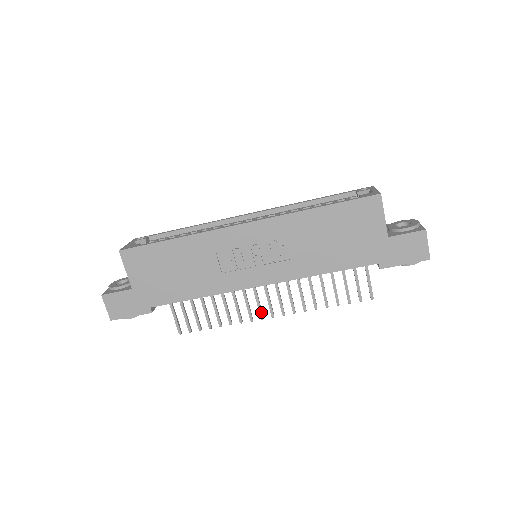
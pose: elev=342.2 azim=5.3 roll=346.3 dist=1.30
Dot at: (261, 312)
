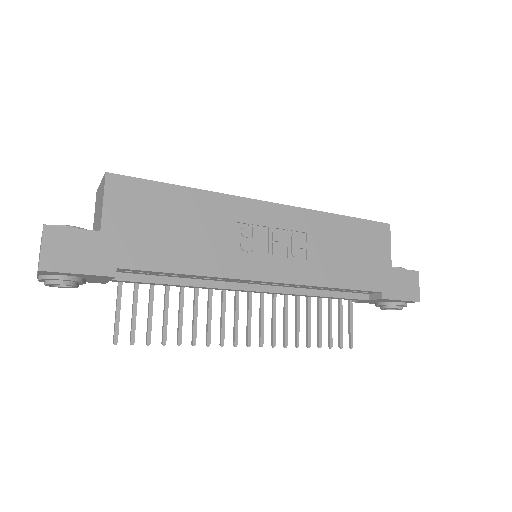
Dot at: (237, 335)
